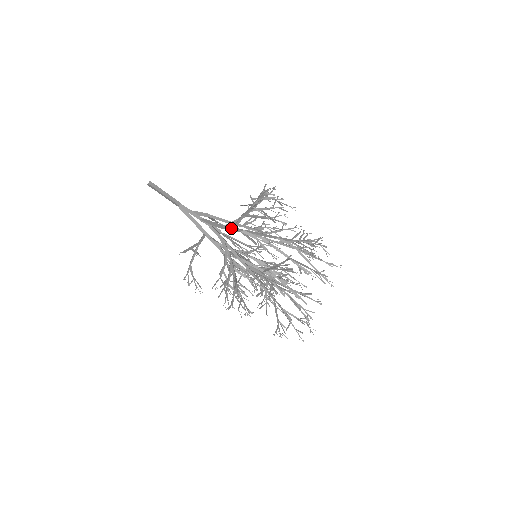
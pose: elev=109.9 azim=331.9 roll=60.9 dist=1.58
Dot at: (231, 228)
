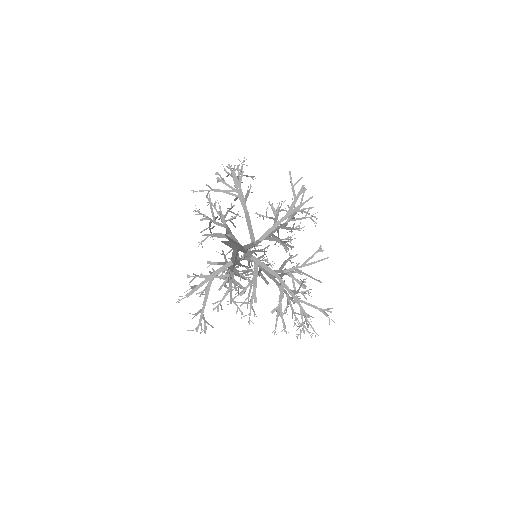
Dot at: (260, 241)
